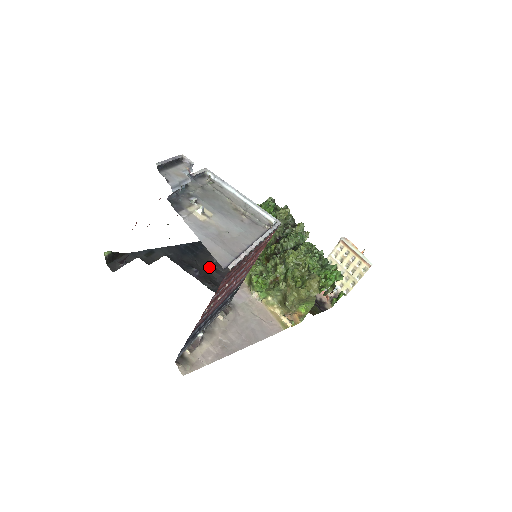
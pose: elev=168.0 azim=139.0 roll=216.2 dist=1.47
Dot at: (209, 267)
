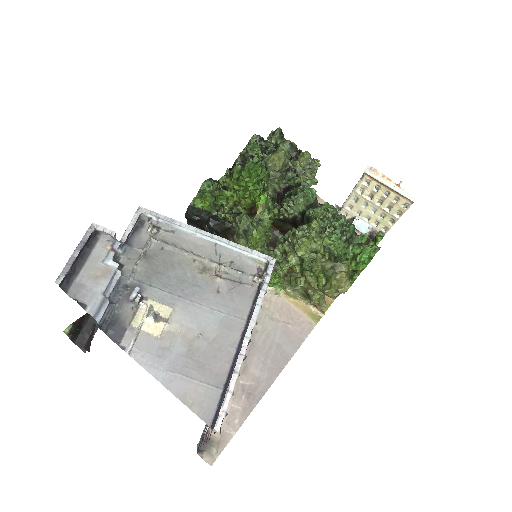
Dot at: occluded
